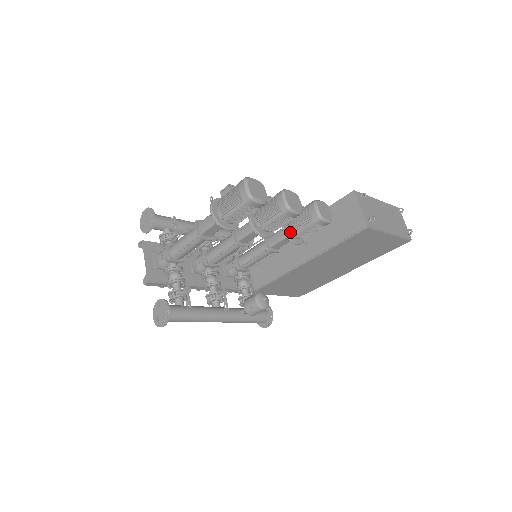
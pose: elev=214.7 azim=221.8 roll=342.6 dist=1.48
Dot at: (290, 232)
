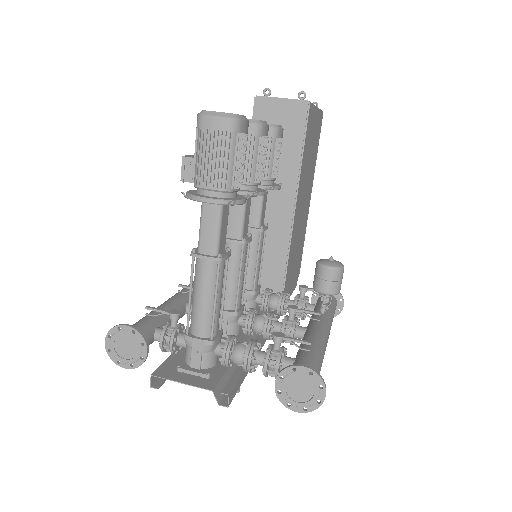
Dot at: (263, 183)
